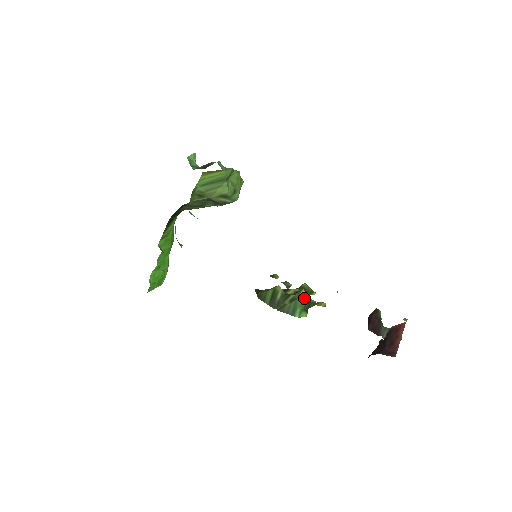
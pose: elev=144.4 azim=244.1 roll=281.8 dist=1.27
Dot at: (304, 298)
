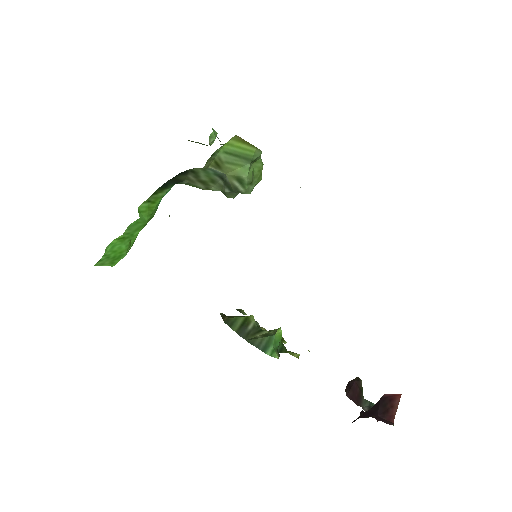
Dot at: (280, 338)
